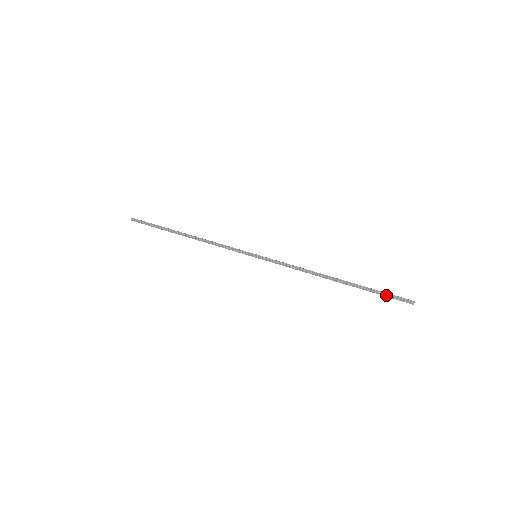
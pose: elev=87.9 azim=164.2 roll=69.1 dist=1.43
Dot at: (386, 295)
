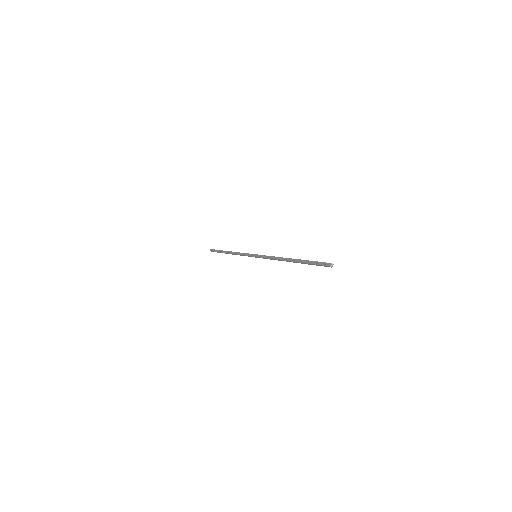
Dot at: (315, 263)
